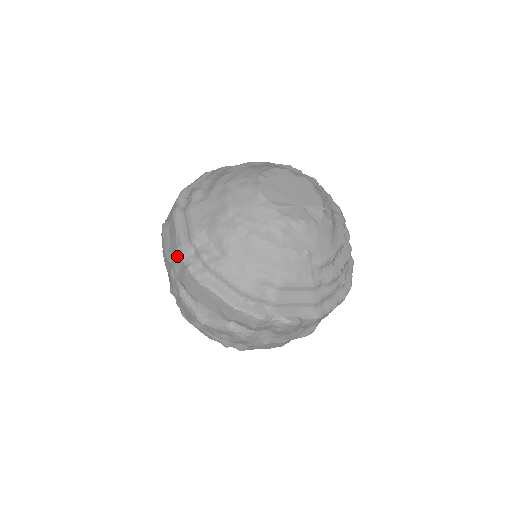
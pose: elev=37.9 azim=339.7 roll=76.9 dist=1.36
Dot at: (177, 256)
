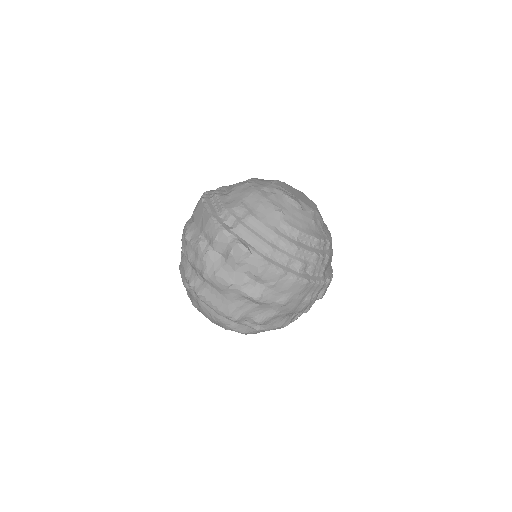
Dot at: occluded
